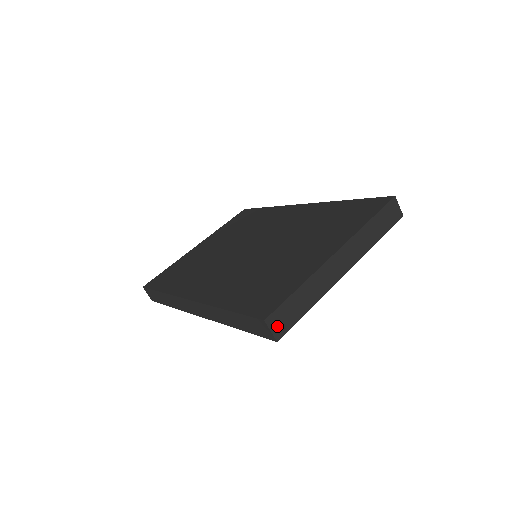
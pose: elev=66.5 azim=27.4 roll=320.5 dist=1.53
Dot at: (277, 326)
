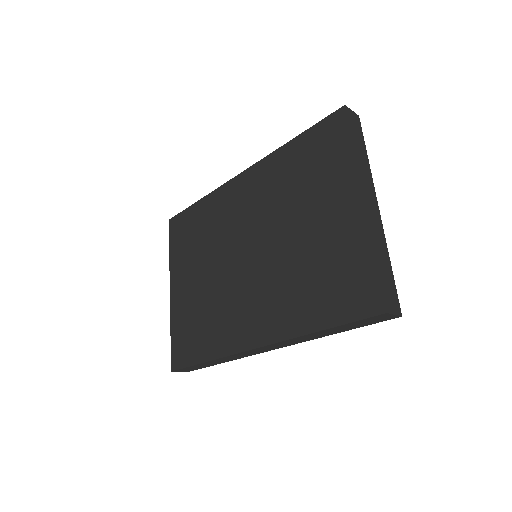
Dot at: (393, 305)
